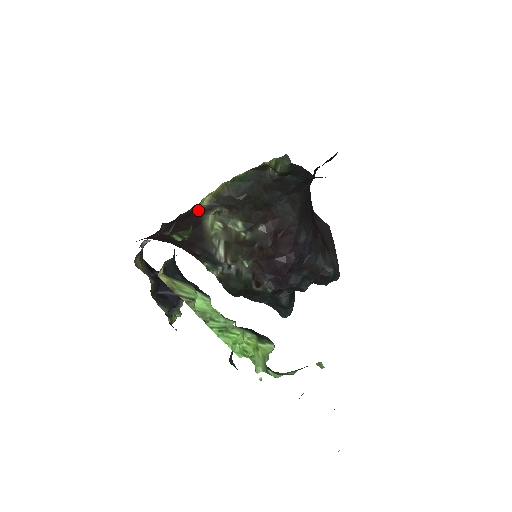
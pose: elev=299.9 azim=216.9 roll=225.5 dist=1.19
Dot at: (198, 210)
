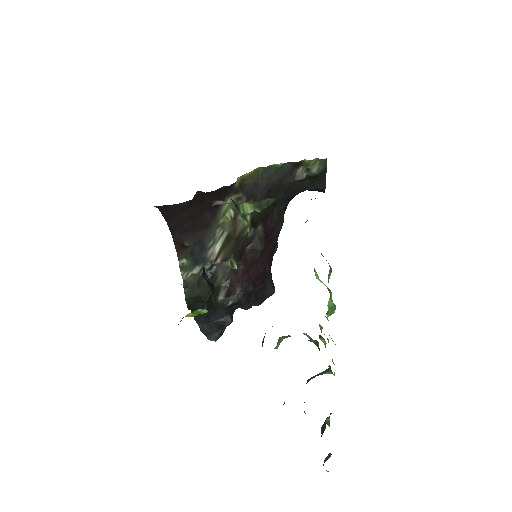
Dot at: (229, 188)
